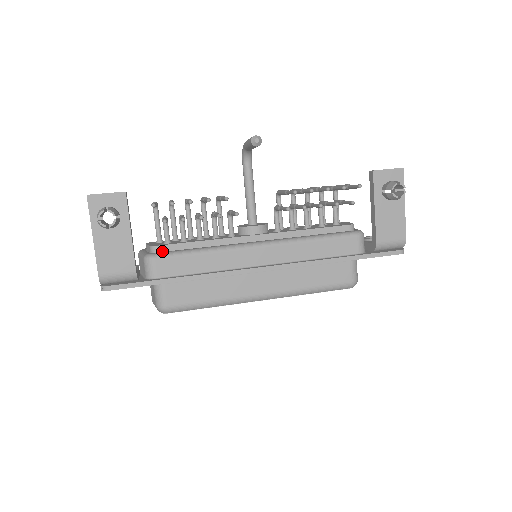
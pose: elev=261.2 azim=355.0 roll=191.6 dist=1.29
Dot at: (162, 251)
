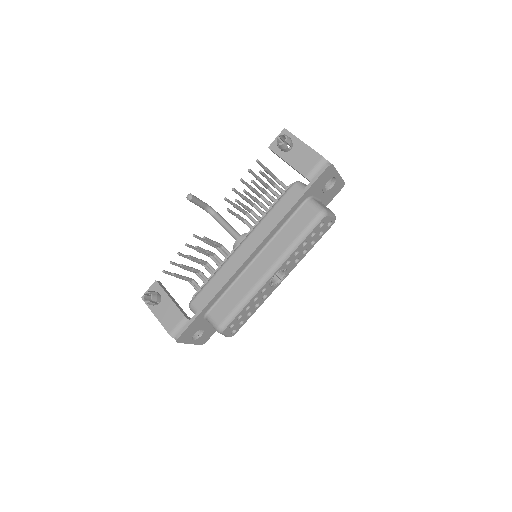
Dot at: occluded
